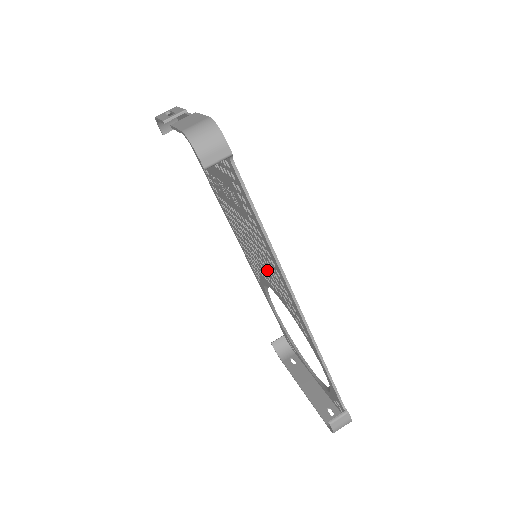
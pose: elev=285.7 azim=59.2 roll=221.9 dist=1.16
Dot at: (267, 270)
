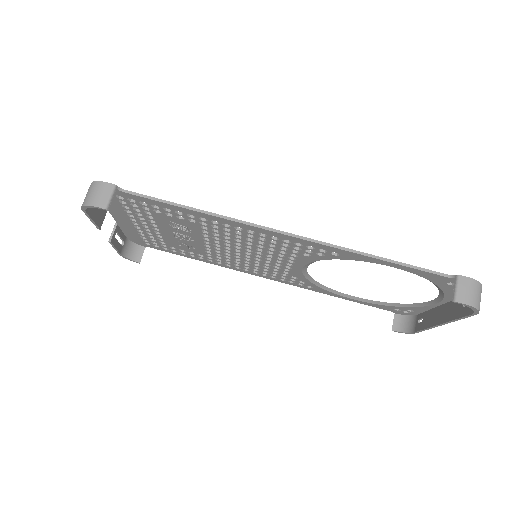
Dot at: (266, 252)
